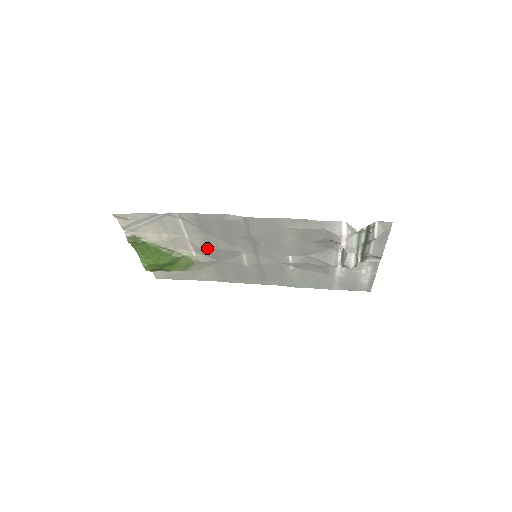
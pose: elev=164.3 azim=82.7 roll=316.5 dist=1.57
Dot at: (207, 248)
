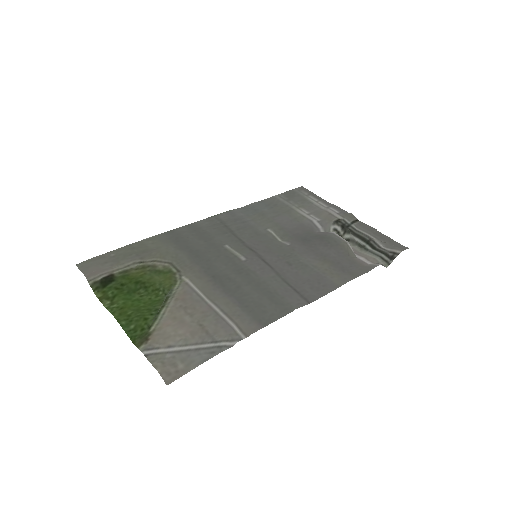
Dot at: (214, 282)
